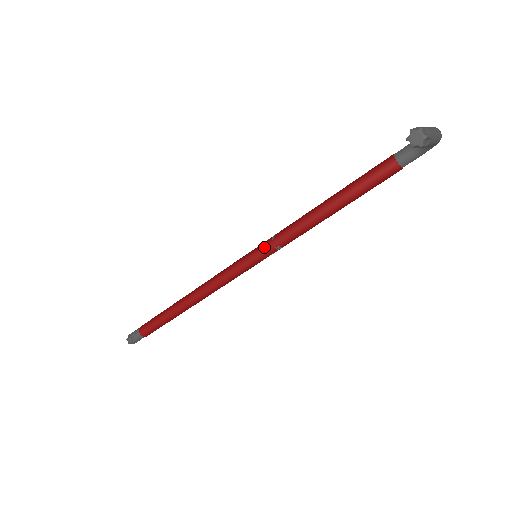
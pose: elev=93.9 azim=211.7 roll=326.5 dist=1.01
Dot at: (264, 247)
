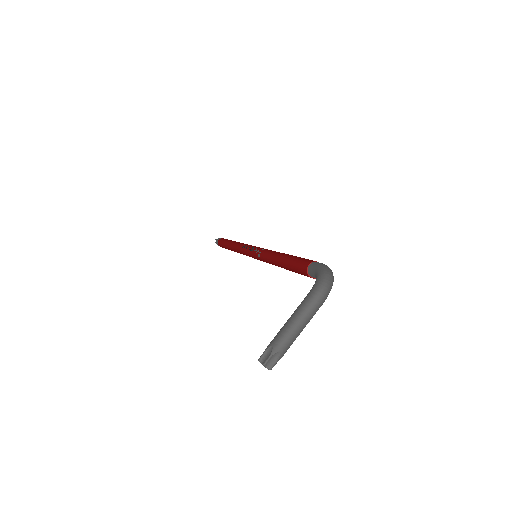
Dot at: (256, 258)
